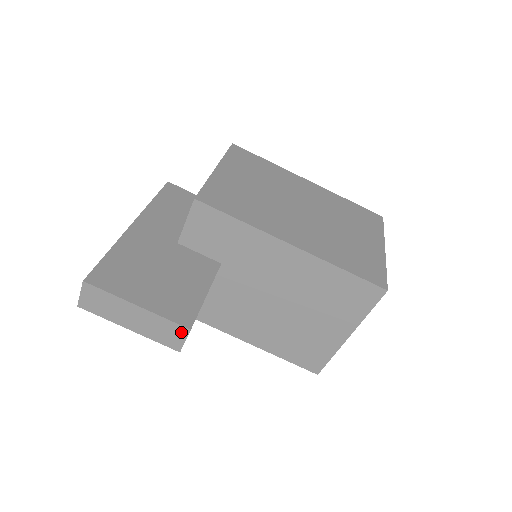
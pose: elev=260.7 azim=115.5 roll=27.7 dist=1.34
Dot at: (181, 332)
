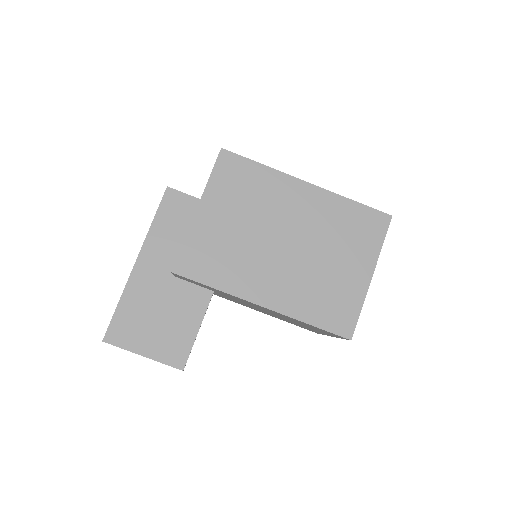
Dot at: (178, 368)
